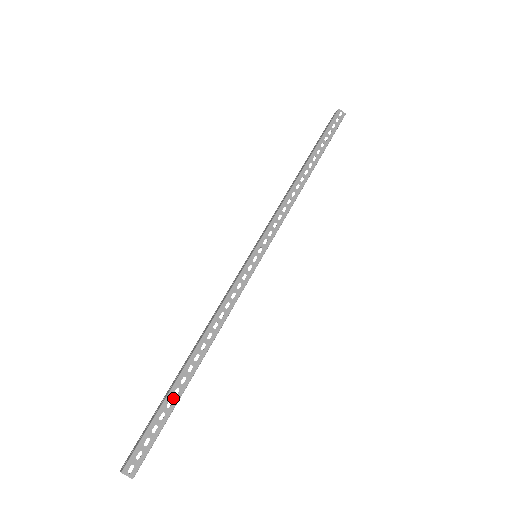
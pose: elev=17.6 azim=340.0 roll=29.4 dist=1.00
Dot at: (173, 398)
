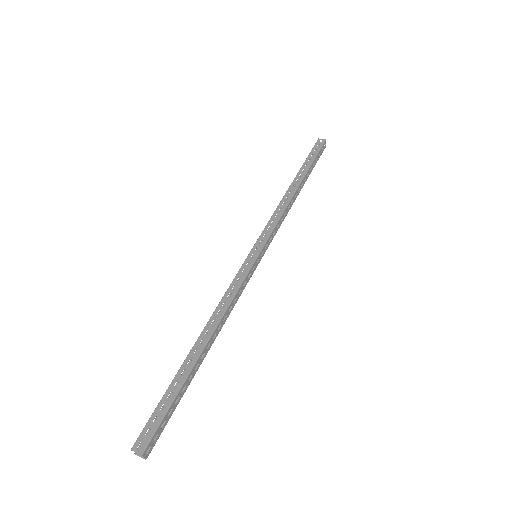
Dot at: (187, 383)
